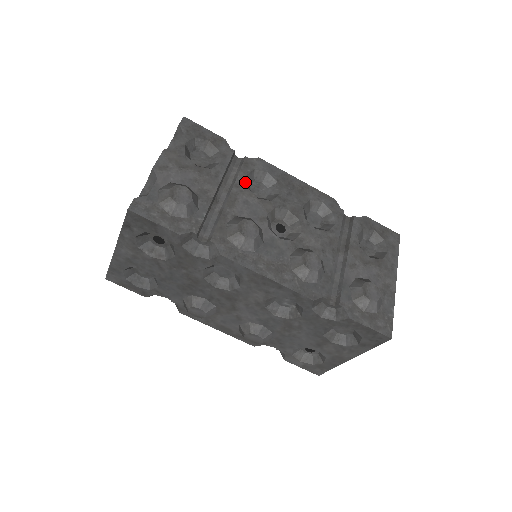
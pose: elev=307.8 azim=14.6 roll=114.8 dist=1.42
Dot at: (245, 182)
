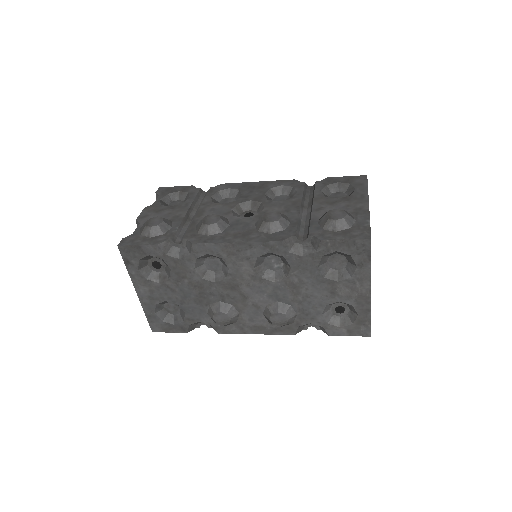
Dot at: (211, 200)
